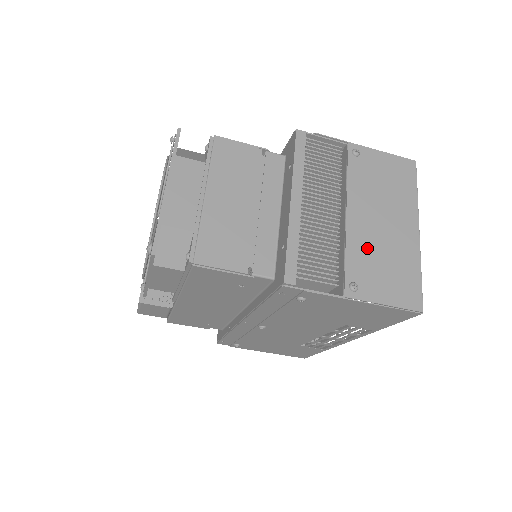
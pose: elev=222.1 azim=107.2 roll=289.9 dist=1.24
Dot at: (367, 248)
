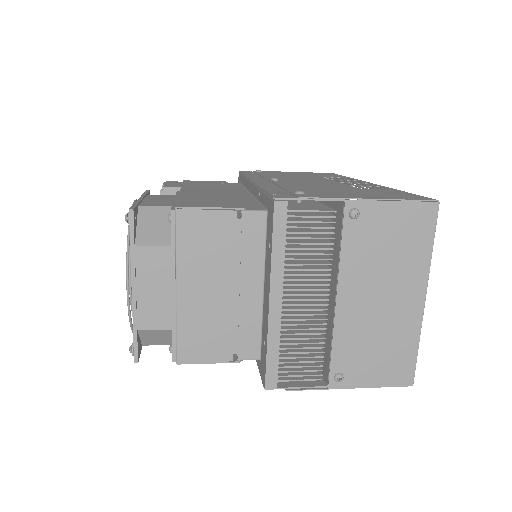
Dot at: (358, 334)
